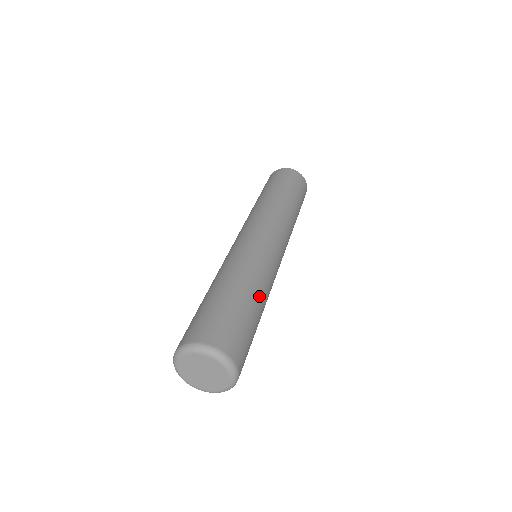
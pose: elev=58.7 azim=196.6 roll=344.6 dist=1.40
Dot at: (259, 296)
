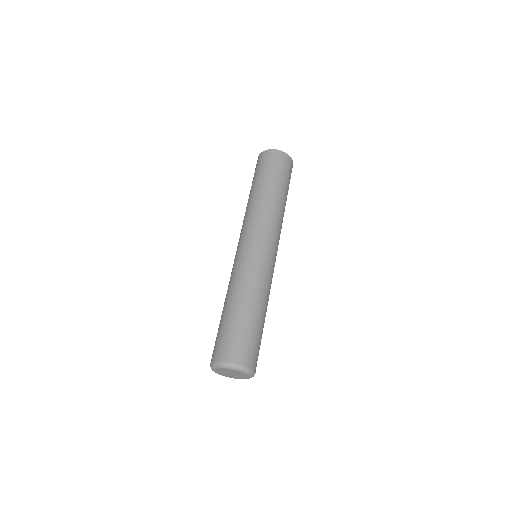
Dot at: occluded
